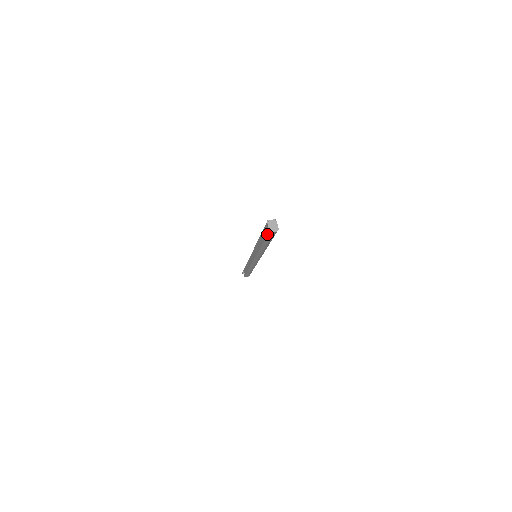
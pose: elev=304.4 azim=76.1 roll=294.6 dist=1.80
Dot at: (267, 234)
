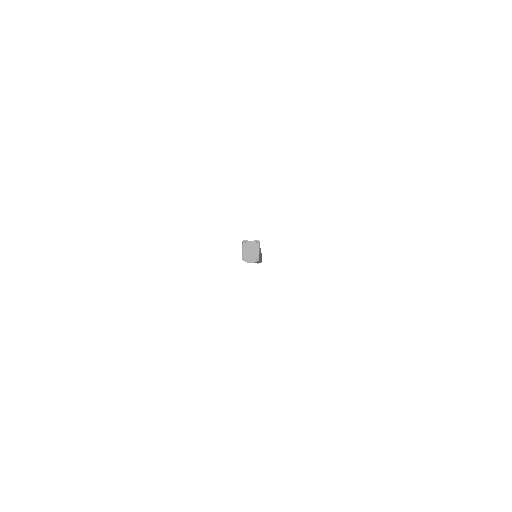
Dot at: occluded
